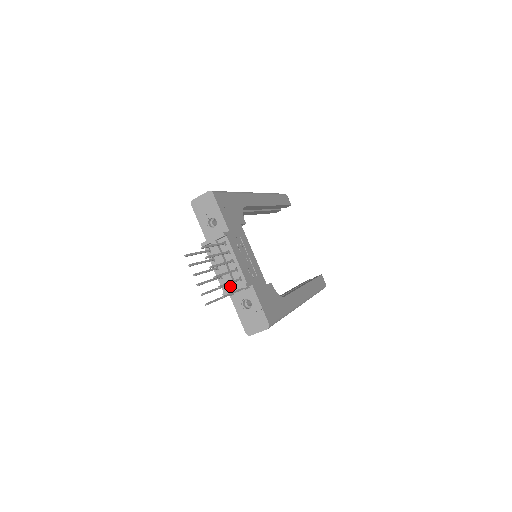
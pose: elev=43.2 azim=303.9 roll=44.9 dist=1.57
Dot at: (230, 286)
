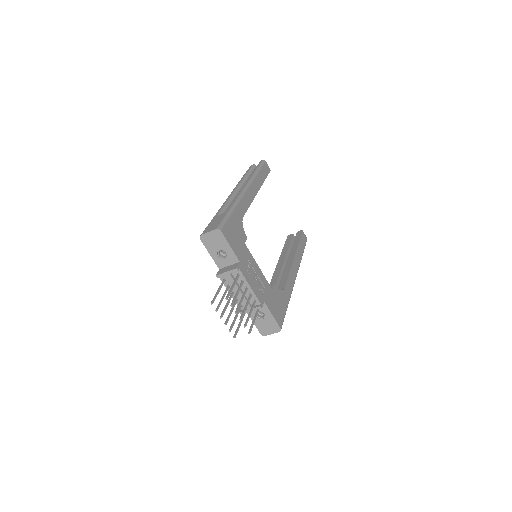
Dot at: occluded
